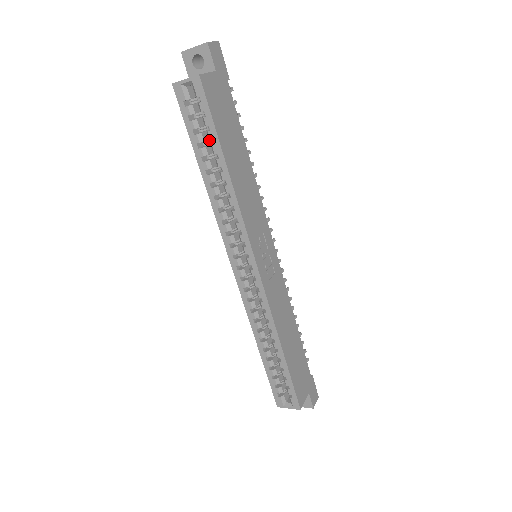
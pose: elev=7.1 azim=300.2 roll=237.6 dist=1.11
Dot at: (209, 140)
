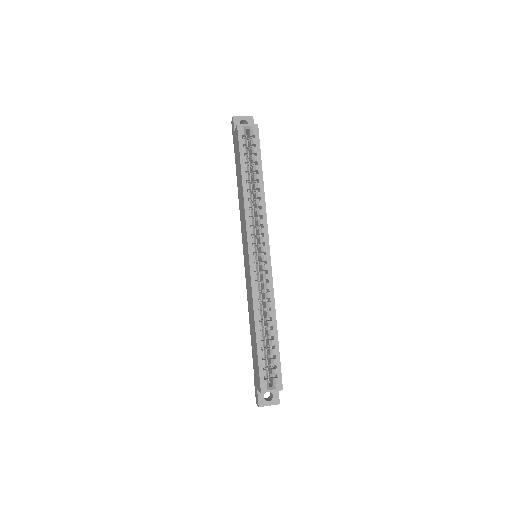
Dot at: occluded
